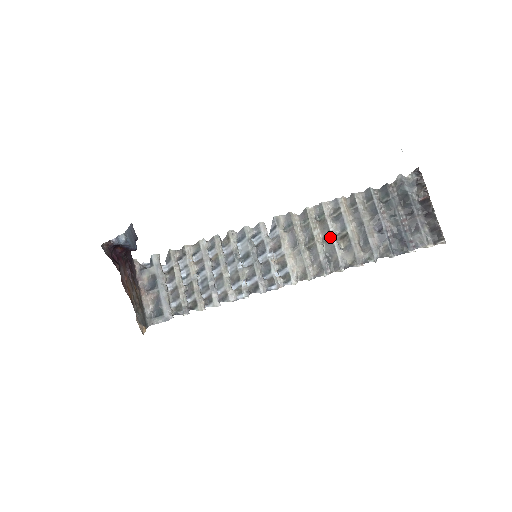
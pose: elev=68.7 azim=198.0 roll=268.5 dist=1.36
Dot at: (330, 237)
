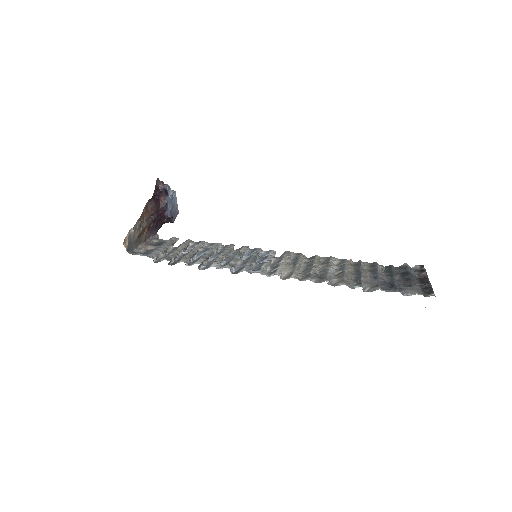
Dot at: (327, 268)
